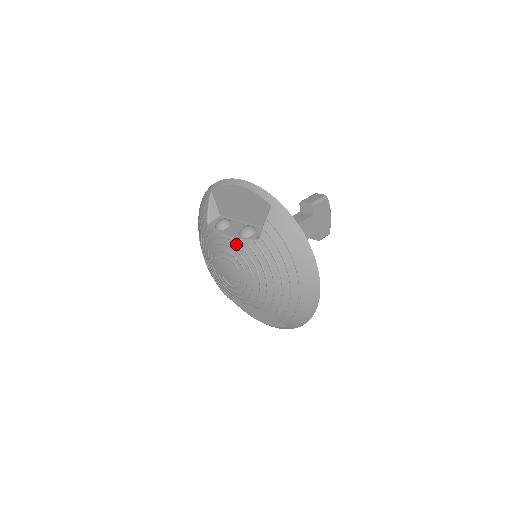
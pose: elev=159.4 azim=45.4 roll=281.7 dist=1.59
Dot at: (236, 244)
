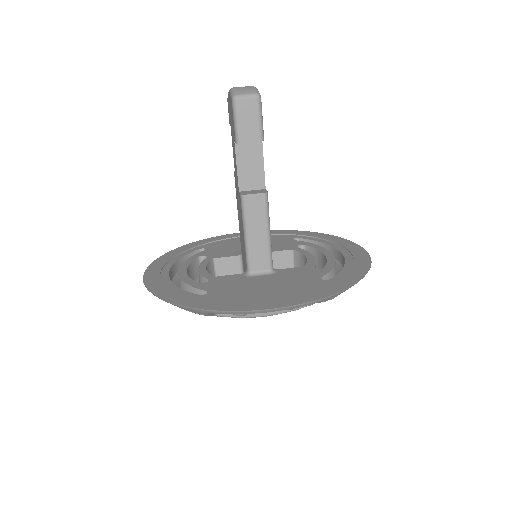
Dot at: occluded
